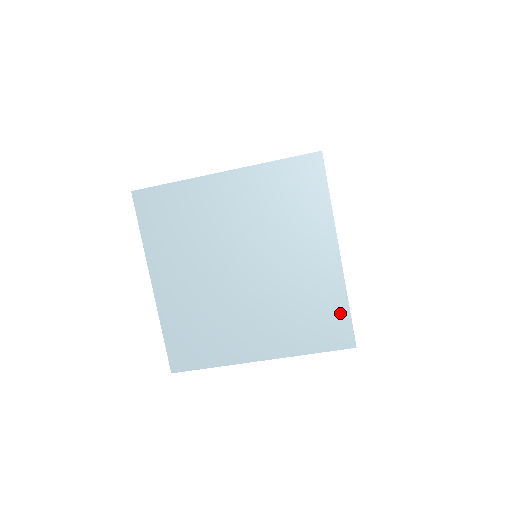
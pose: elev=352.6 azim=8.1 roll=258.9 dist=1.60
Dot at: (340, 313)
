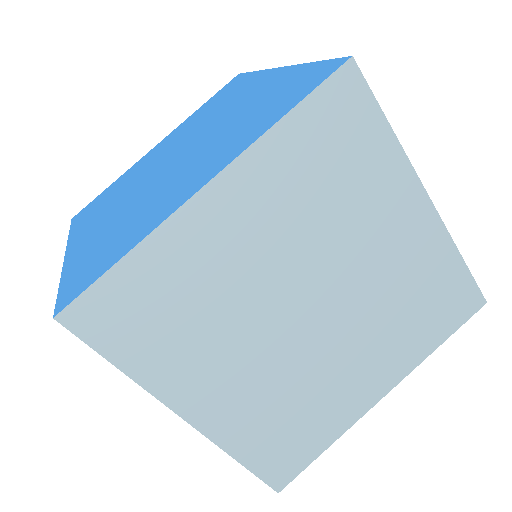
Dot at: (457, 277)
